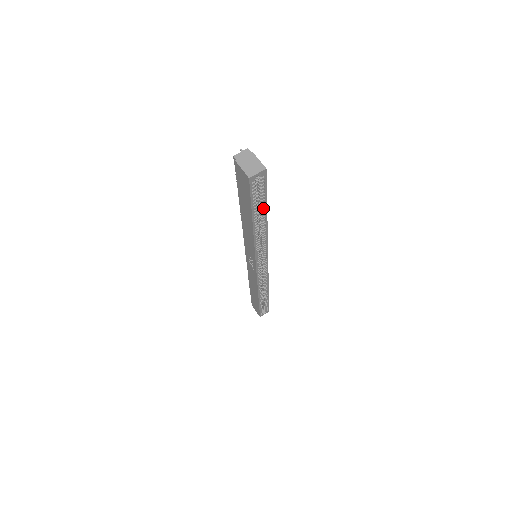
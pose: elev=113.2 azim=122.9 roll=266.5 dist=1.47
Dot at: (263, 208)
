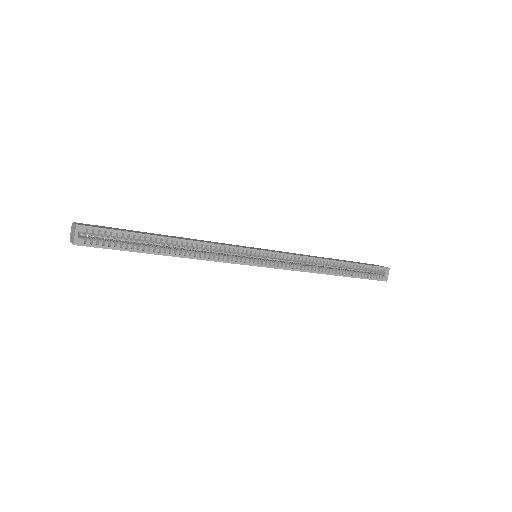
Dot at: (146, 238)
